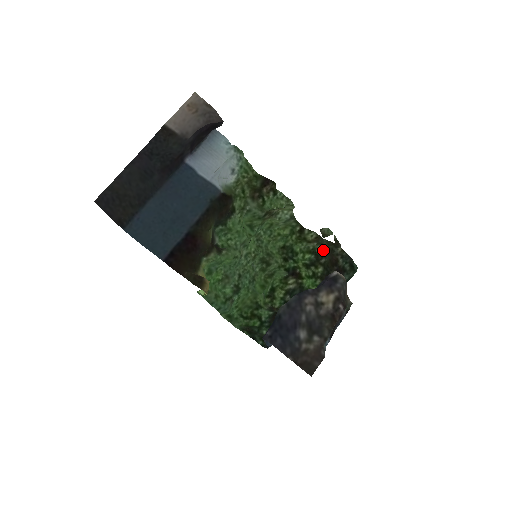
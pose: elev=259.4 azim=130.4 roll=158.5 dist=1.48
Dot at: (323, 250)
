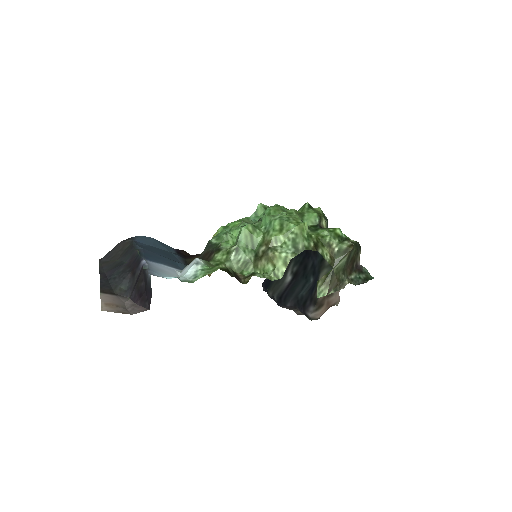
Dot at: occluded
